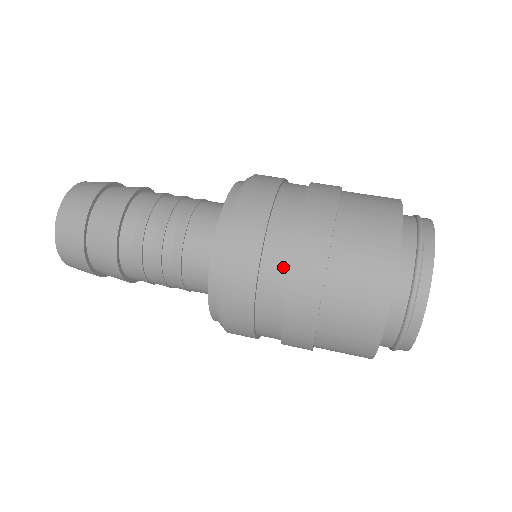
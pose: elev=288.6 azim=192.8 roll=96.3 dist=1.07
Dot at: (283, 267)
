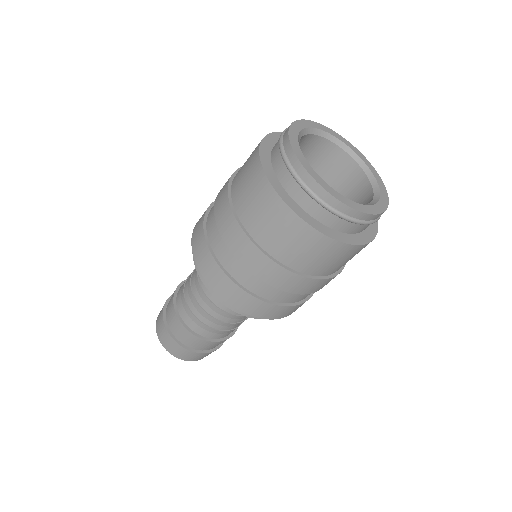
Dot at: (237, 262)
